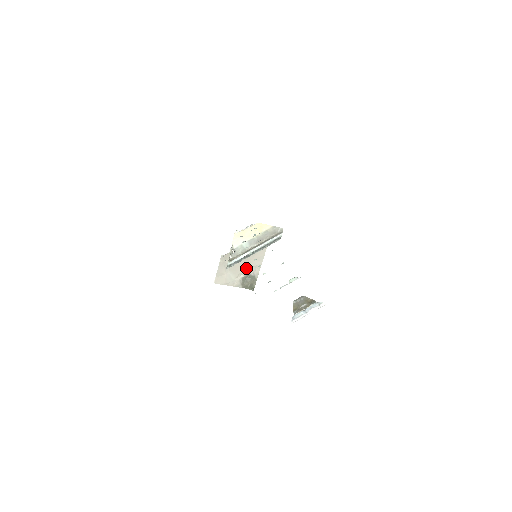
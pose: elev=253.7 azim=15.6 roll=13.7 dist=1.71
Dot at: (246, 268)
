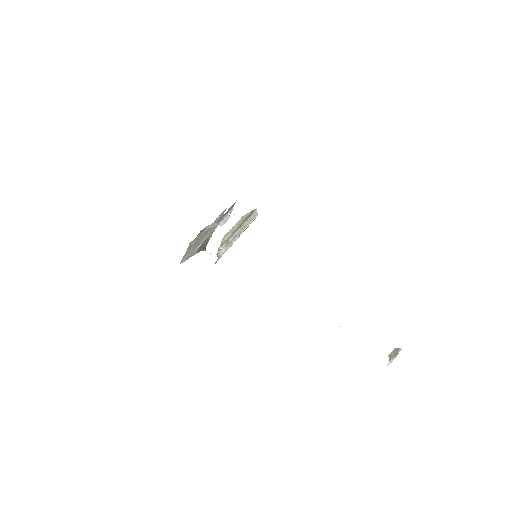
Dot at: (204, 238)
